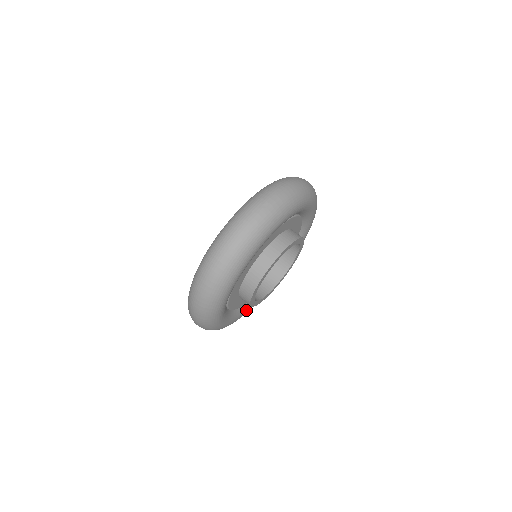
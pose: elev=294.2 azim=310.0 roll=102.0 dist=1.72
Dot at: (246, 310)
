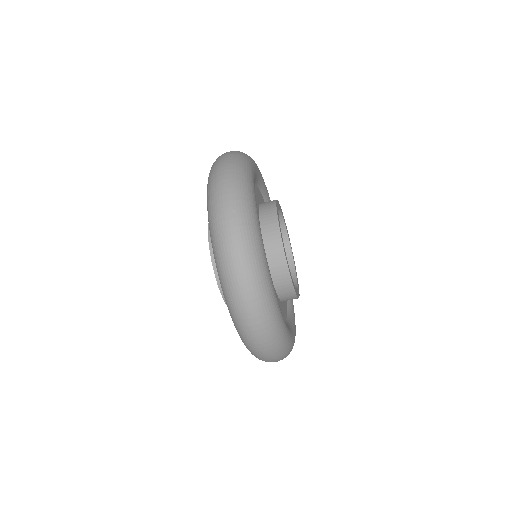
Dot at: (266, 193)
